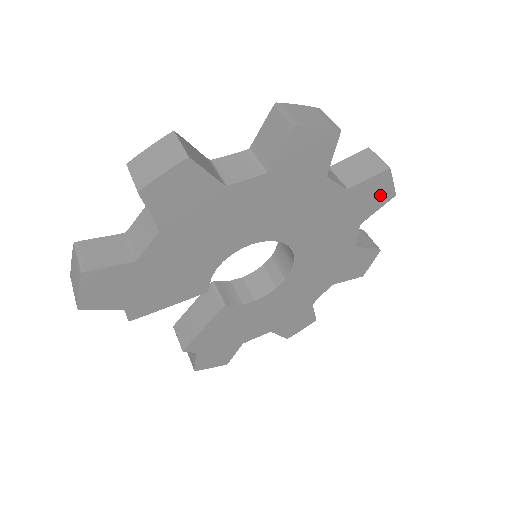
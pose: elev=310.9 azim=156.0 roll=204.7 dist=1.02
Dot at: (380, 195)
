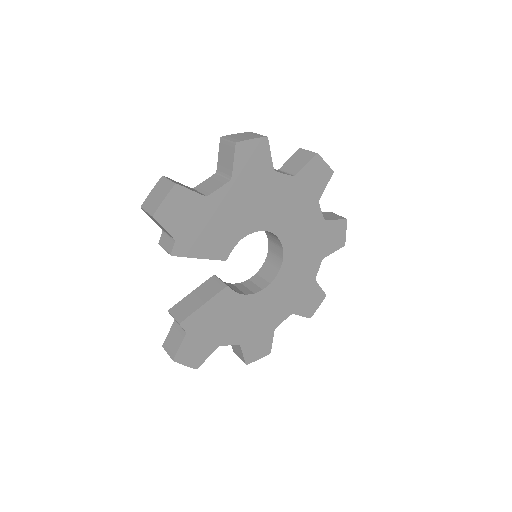
Dot at: (338, 239)
